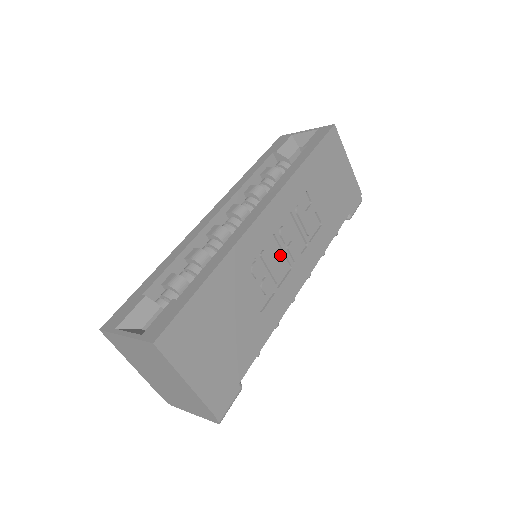
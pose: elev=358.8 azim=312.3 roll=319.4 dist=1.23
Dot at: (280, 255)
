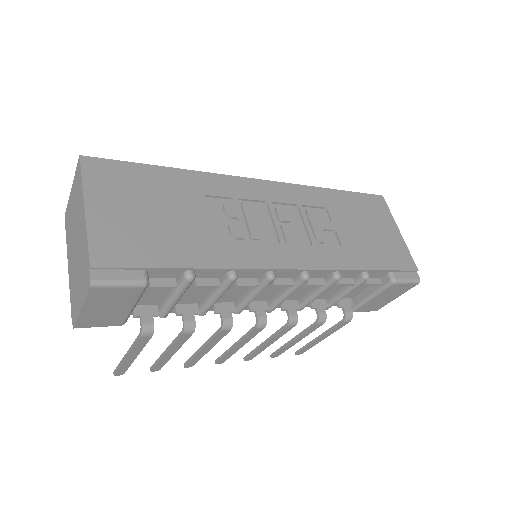
Dot at: (269, 225)
